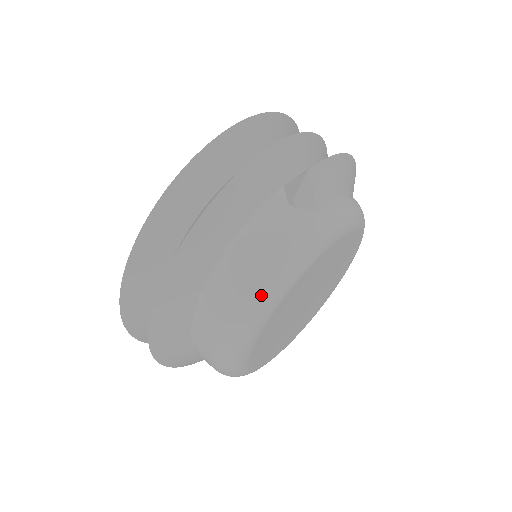
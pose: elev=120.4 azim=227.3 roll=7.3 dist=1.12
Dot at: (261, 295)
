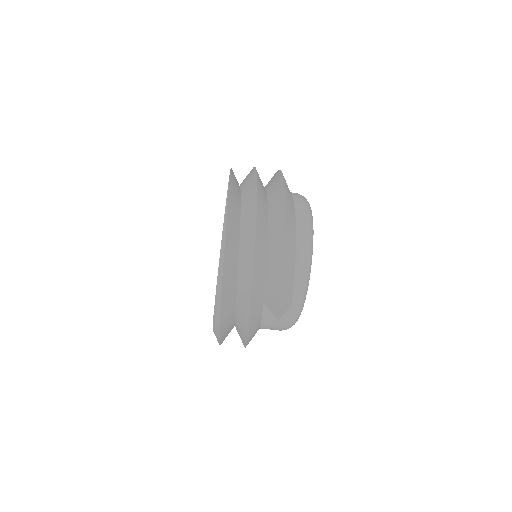
Dot at: occluded
